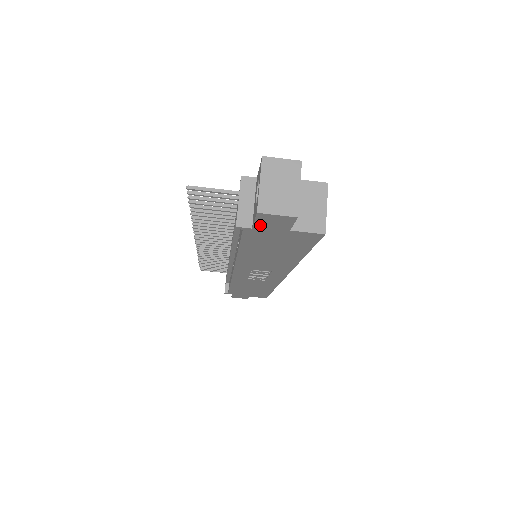
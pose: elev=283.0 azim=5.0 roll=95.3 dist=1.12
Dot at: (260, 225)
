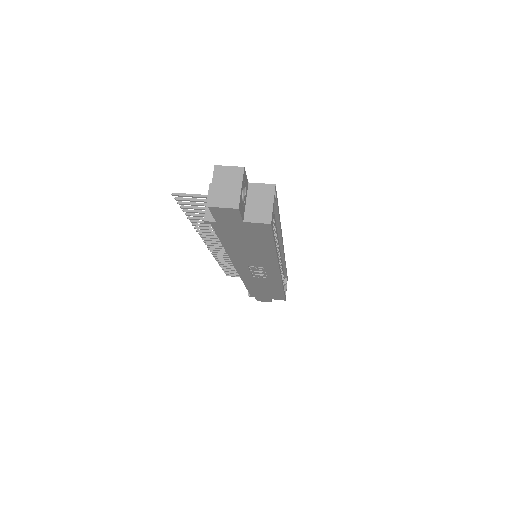
Dot at: (219, 218)
